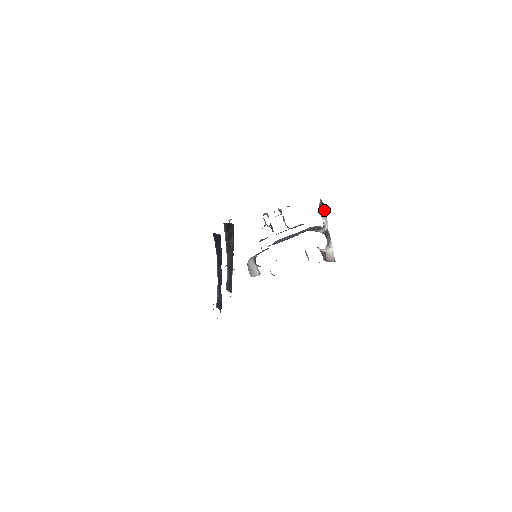
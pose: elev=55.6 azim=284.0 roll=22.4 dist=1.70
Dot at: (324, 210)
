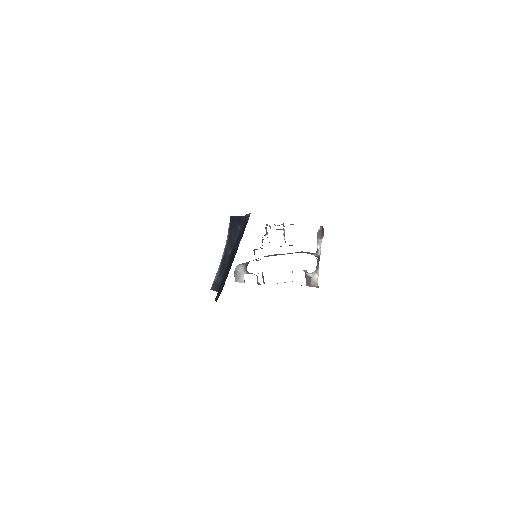
Dot at: (322, 237)
